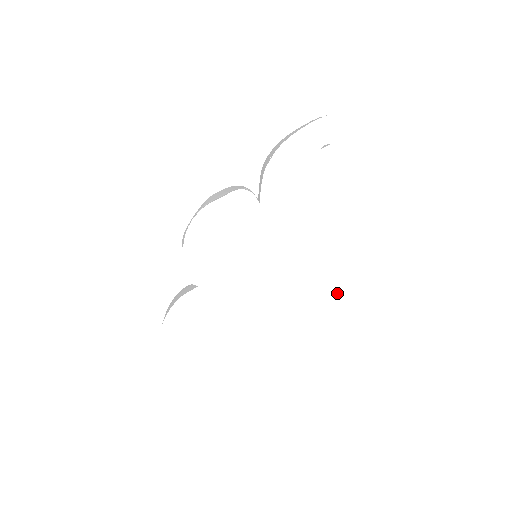
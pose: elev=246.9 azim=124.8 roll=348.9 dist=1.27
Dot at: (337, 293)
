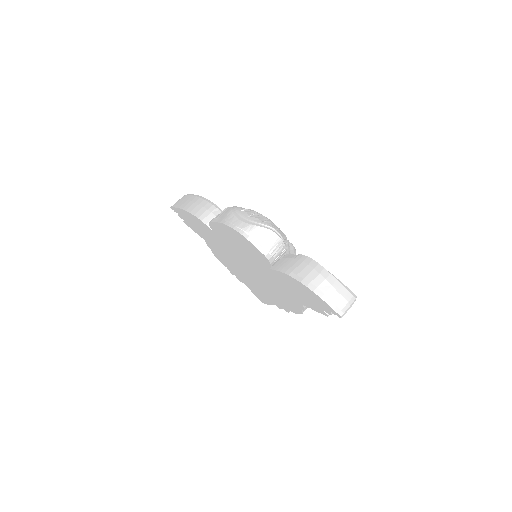
Dot at: (269, 304)
